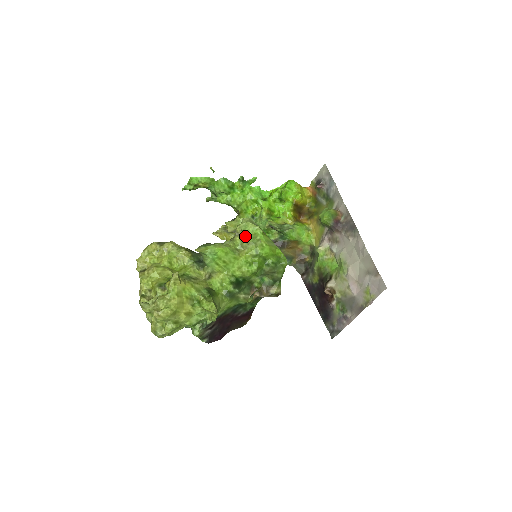
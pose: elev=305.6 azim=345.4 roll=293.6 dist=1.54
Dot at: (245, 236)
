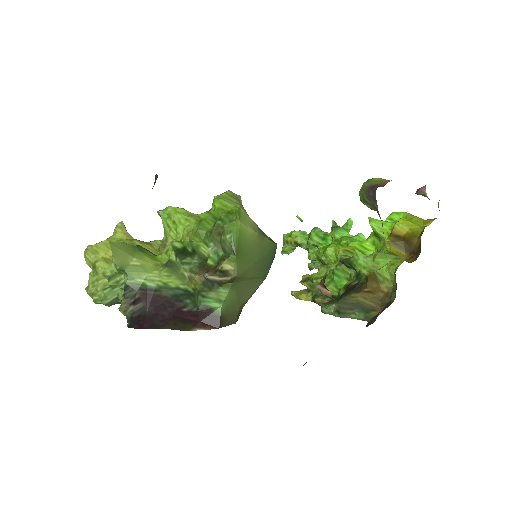
Dot at: occluded
